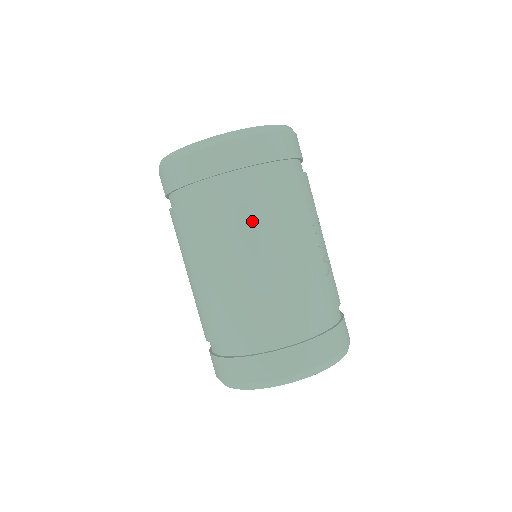
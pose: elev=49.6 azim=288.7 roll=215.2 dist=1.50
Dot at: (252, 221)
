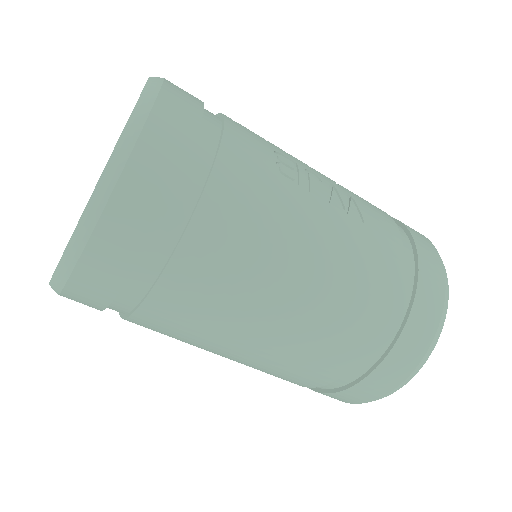
Dot at: (234, 272)
